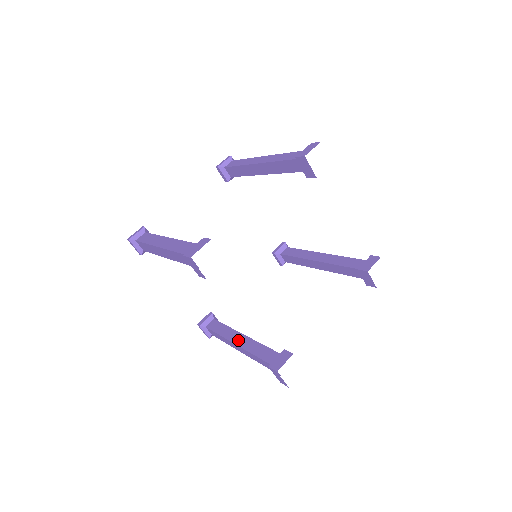
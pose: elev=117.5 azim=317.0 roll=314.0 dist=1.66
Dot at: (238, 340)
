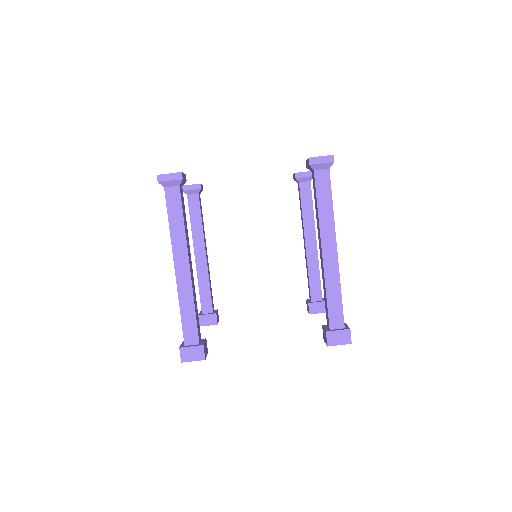
Dot at: (199, 254)
